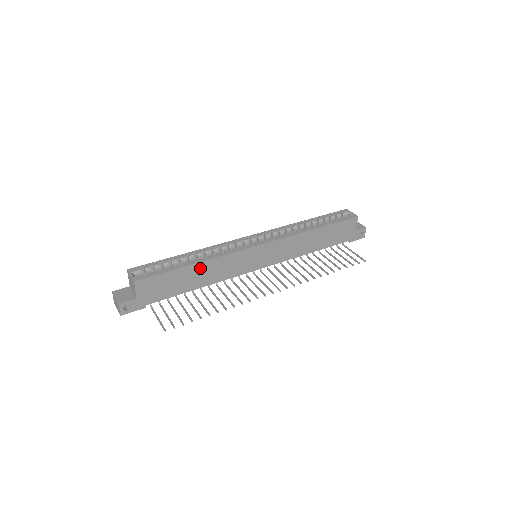
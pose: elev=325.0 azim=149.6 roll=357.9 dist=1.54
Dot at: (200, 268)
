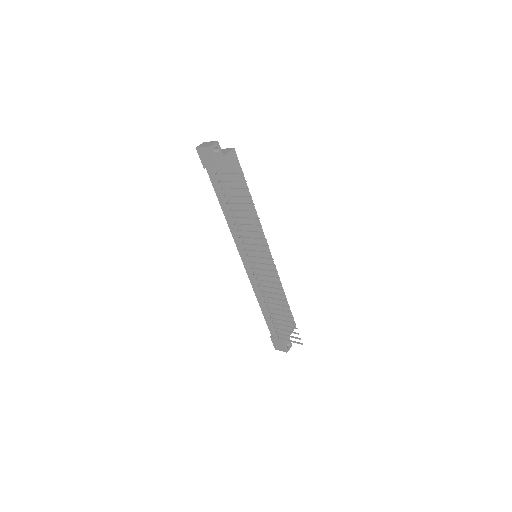
Dot at: occluded
